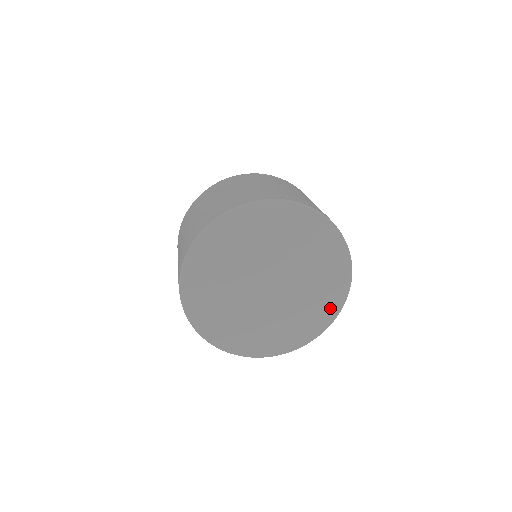
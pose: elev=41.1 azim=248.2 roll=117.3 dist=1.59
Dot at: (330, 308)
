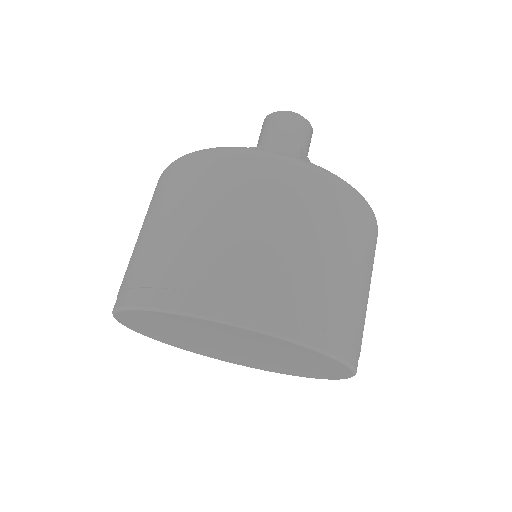
Dot at: (335, 369)
